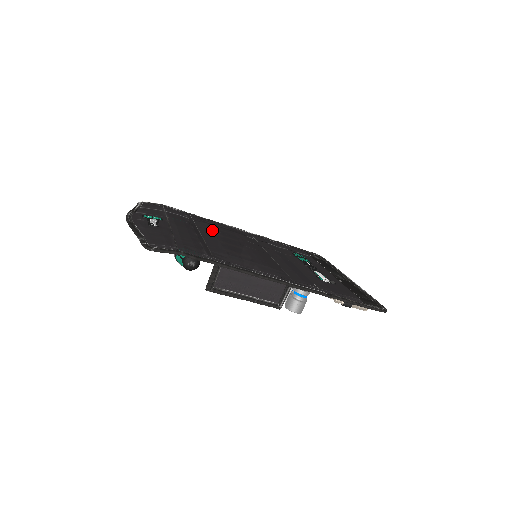
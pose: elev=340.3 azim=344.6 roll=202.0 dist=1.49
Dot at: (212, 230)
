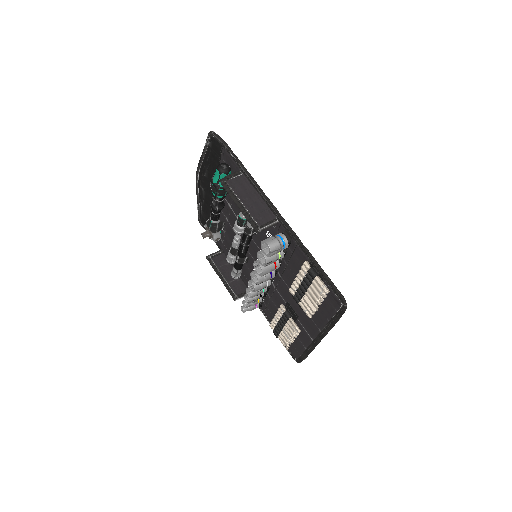
Dot at: occluded
